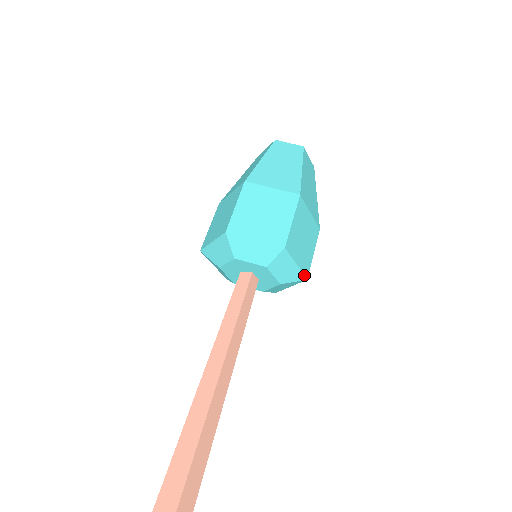
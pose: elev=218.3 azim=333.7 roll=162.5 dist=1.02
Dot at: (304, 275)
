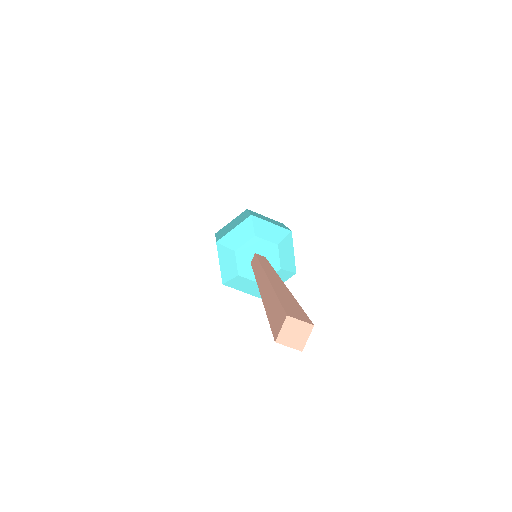
Dot at: (286, 229)
